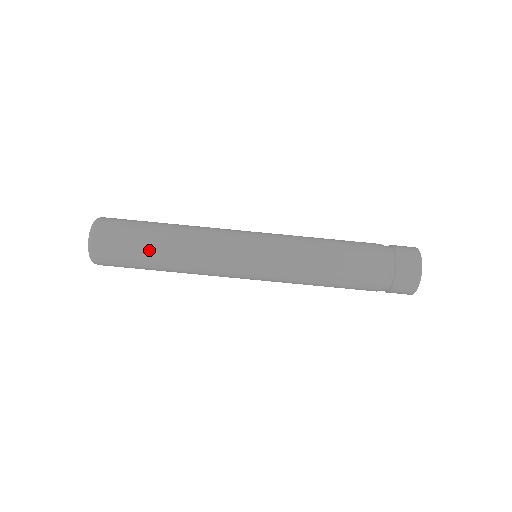
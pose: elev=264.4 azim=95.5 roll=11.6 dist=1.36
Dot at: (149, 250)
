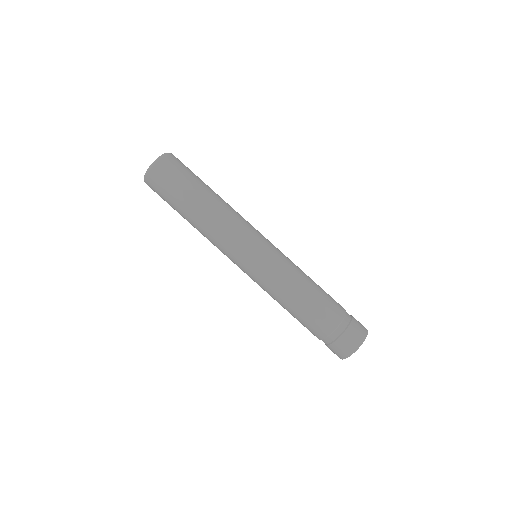
Dot at: (185, 203)
